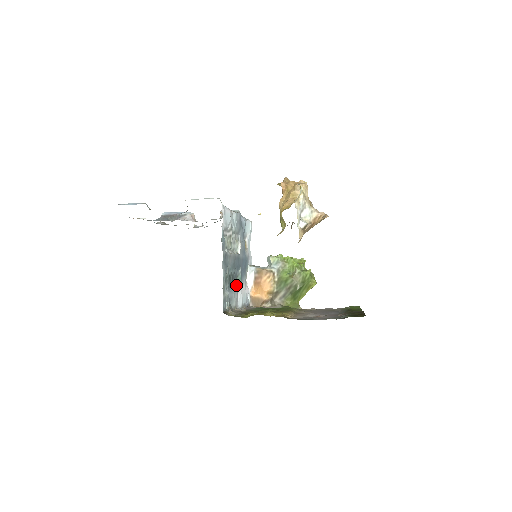
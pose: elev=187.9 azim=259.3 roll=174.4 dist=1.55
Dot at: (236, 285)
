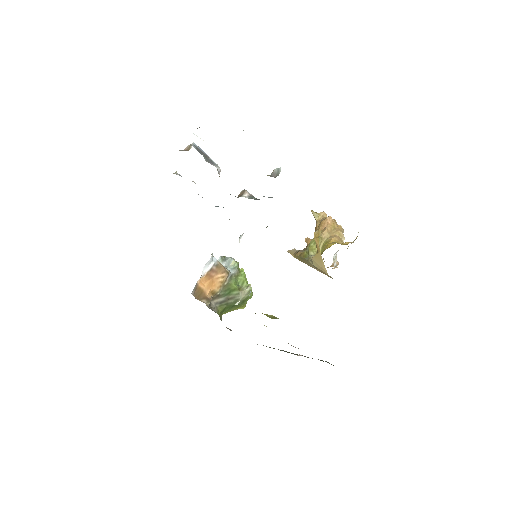
Dot at: occluded
